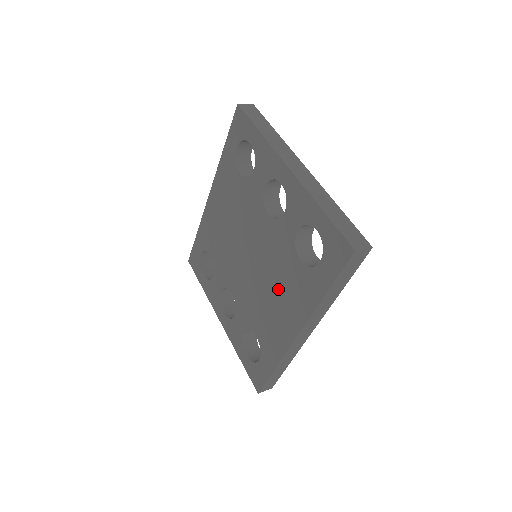
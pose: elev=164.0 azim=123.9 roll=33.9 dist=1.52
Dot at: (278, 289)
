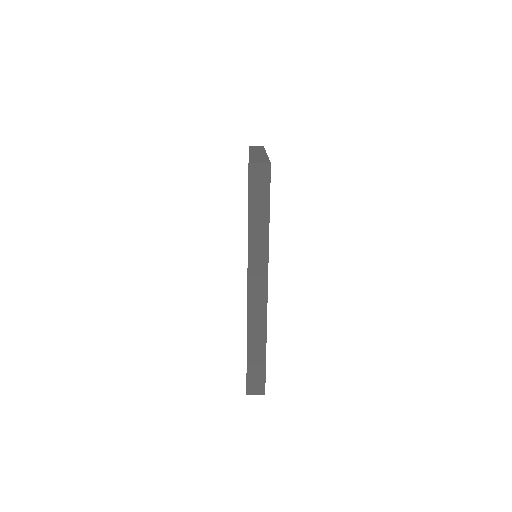
Dot at: occluded
